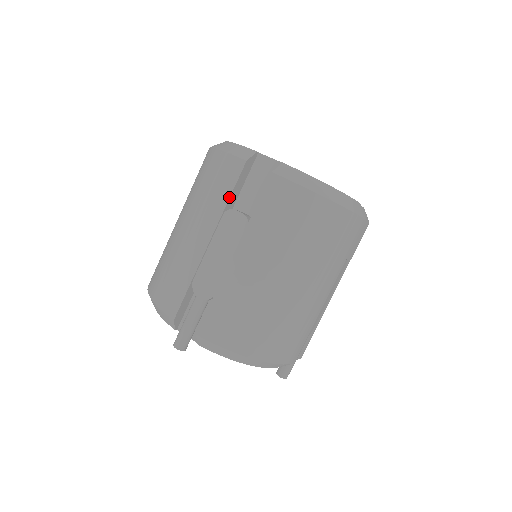
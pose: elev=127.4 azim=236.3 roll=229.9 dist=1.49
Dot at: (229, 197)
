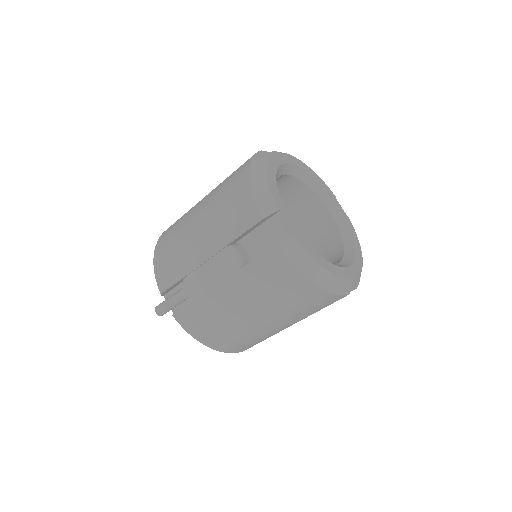
Dot at: (237, 237)
